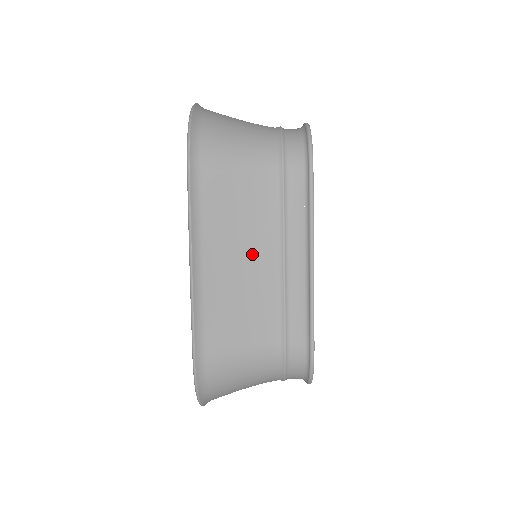
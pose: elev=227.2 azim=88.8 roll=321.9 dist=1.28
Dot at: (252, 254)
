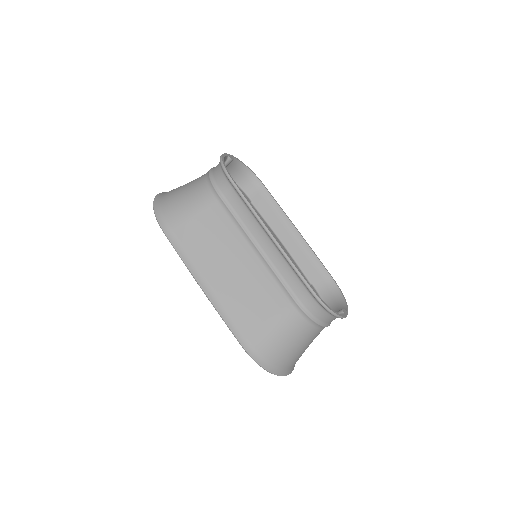
Dot at: (235, 257)
